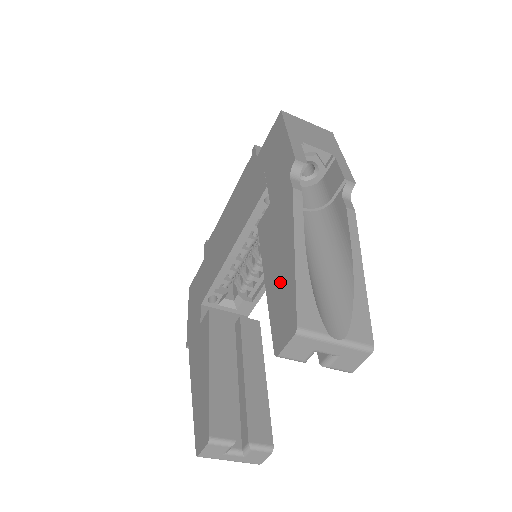
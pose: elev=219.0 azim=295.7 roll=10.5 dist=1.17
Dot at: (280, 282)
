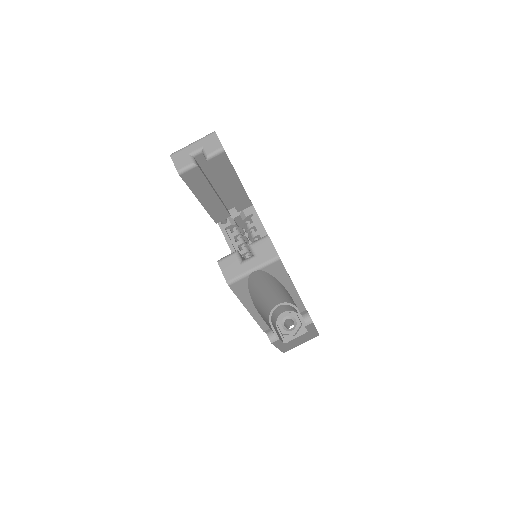
Dot at: occluded
